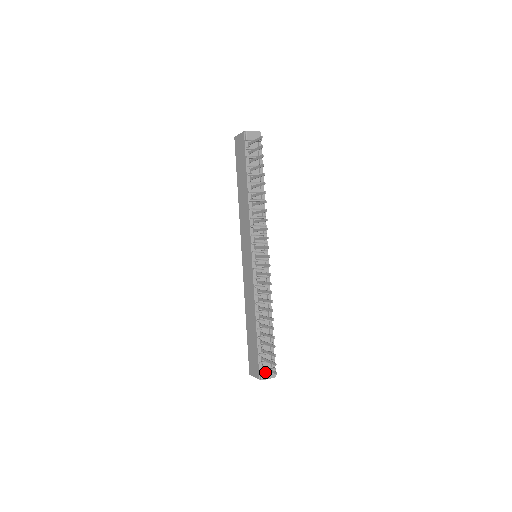
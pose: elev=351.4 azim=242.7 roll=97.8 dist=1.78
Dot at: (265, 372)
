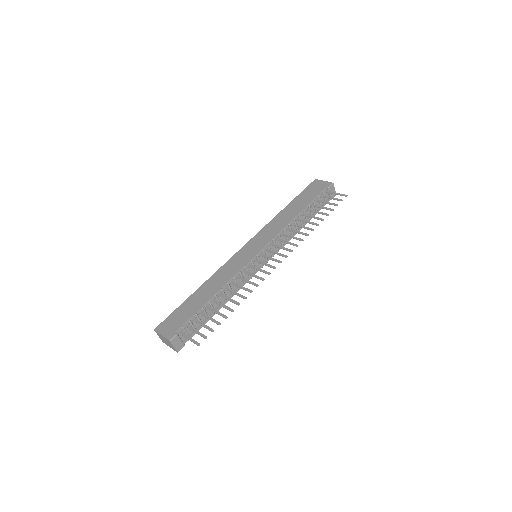
Dot at: (178, 338)
